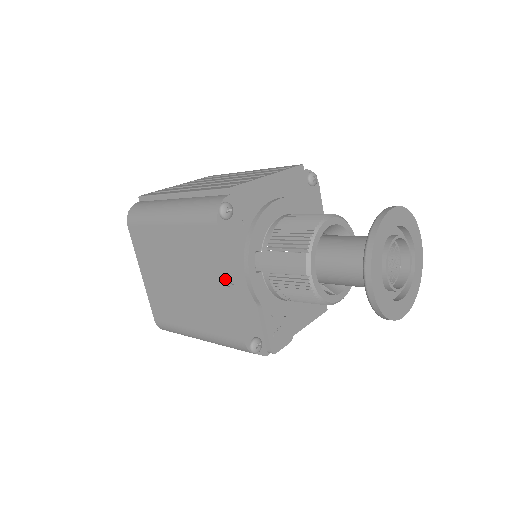
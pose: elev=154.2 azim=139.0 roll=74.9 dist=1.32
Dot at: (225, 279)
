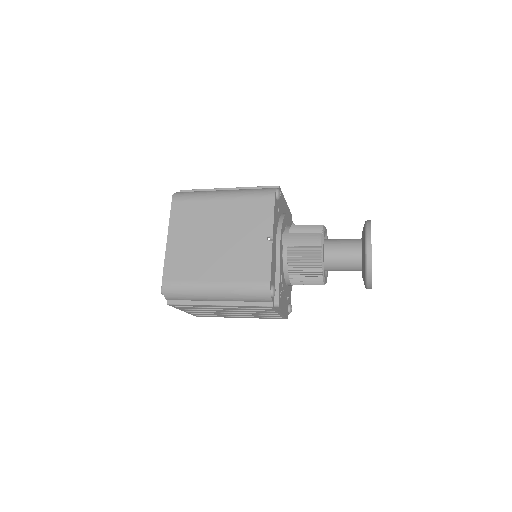
Dot at: (268, 234)
